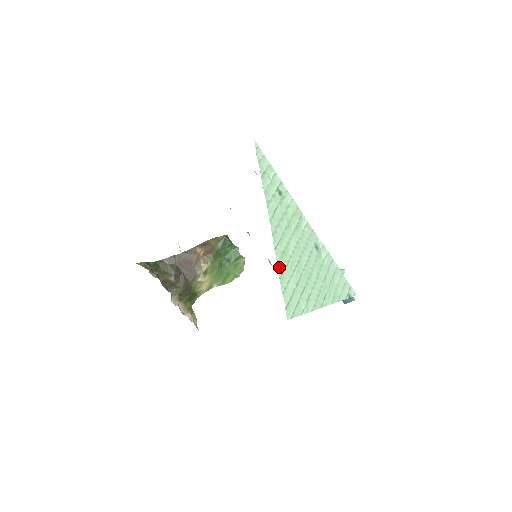
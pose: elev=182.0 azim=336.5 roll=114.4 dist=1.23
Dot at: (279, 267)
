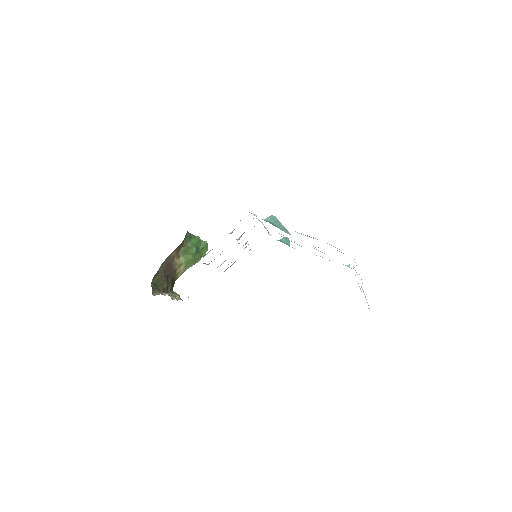
Dot at: occluded
